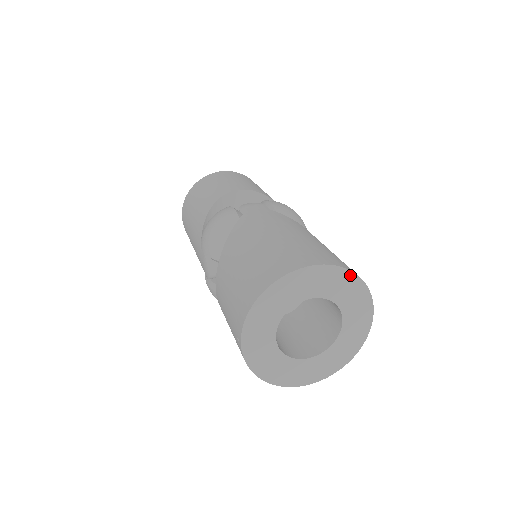
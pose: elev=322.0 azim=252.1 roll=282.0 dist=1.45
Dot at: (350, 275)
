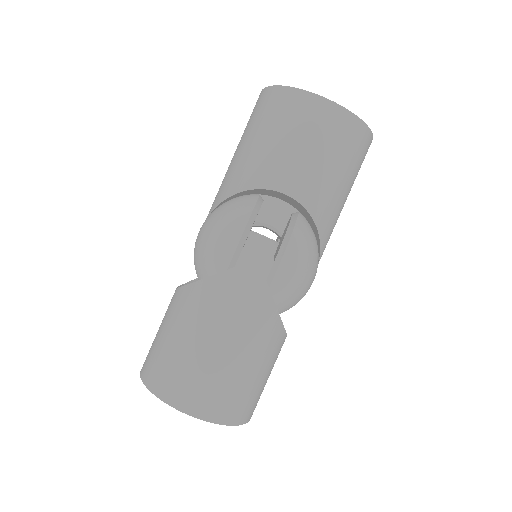
Dot at: (228, 423)
